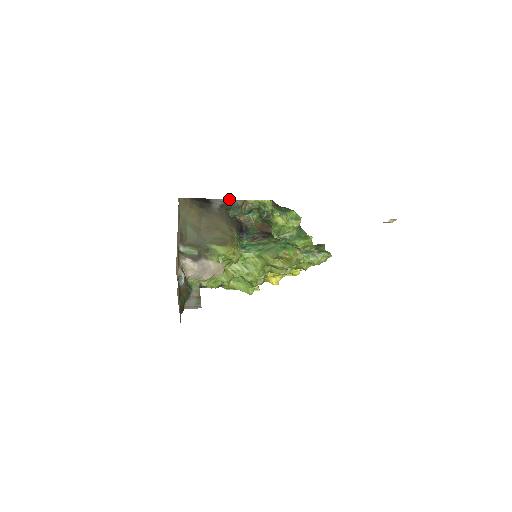
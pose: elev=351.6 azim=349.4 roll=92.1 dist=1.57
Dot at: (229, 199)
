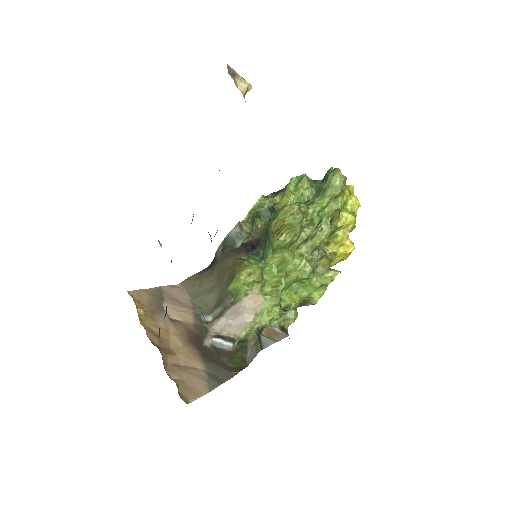
Dot at: (224, 238)
